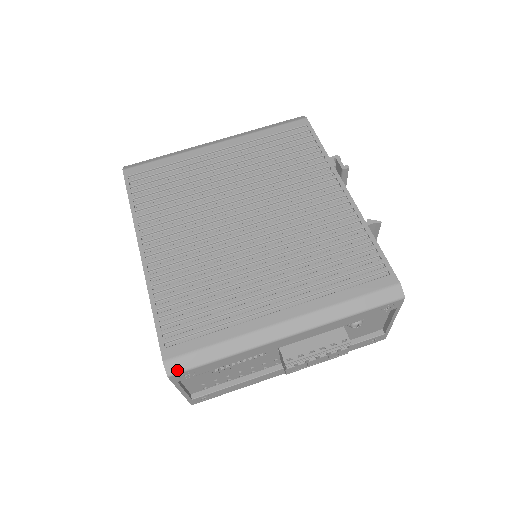
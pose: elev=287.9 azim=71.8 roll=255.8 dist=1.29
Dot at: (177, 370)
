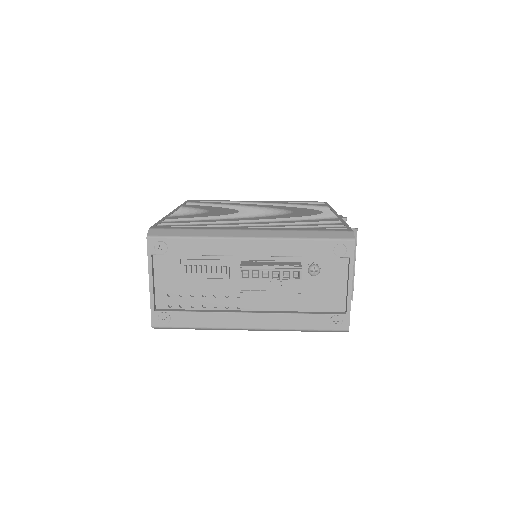
Dot at: (156, 235)
